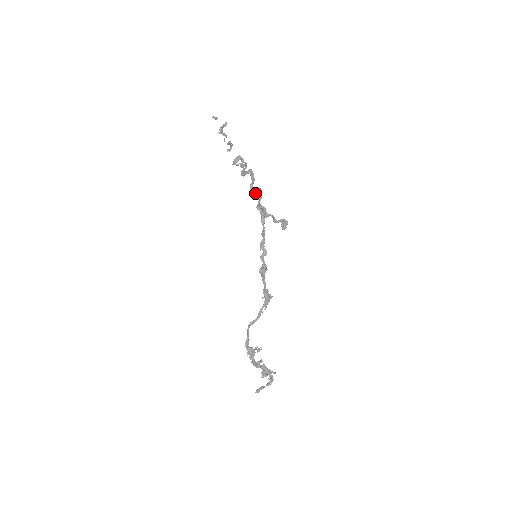
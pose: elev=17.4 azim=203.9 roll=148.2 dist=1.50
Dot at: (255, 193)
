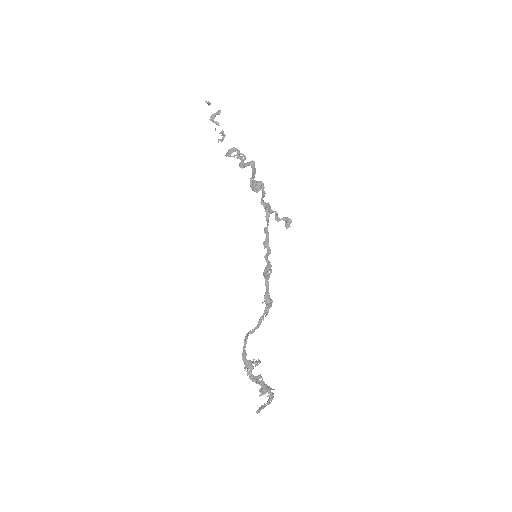
Dot at: (258, 186)
